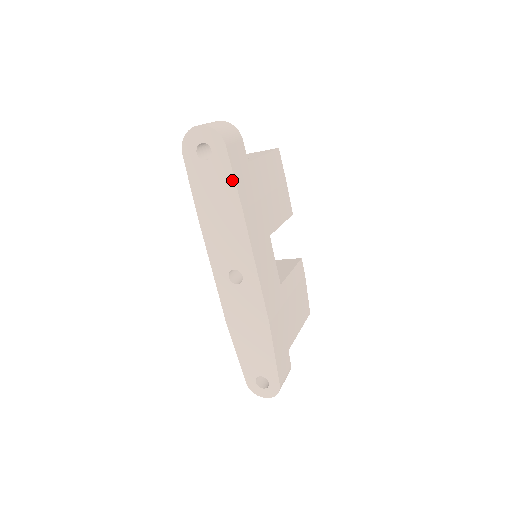
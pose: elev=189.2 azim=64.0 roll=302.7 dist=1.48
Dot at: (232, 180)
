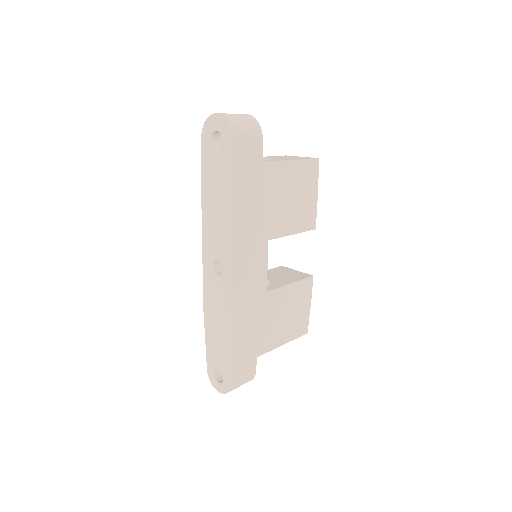
Dot at: (232, 174)
